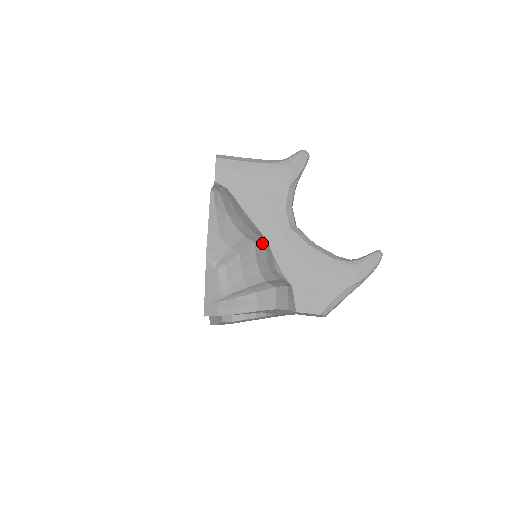
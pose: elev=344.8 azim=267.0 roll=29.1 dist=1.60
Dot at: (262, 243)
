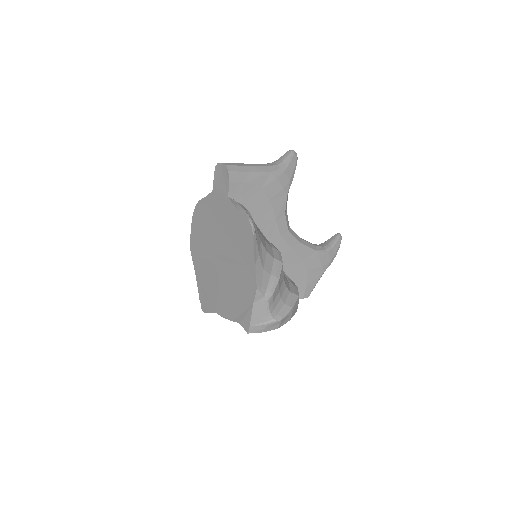
Dot at: (281, 257)
